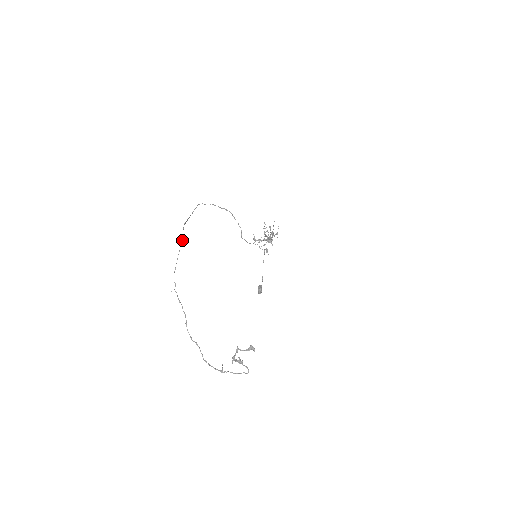
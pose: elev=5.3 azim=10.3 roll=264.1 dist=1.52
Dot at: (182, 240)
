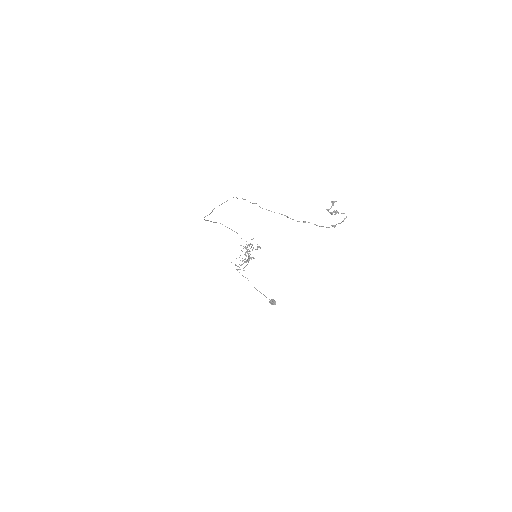
Dot at: occluded
